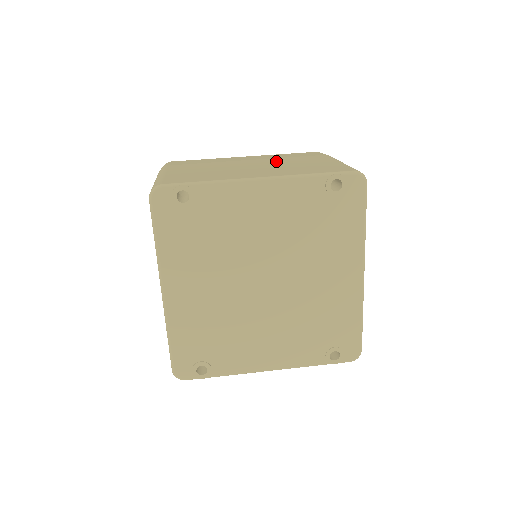
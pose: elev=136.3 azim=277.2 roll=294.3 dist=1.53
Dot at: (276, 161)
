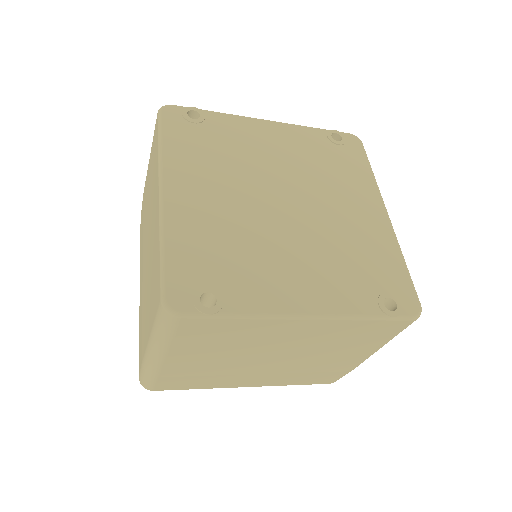
Dot at: occluded
